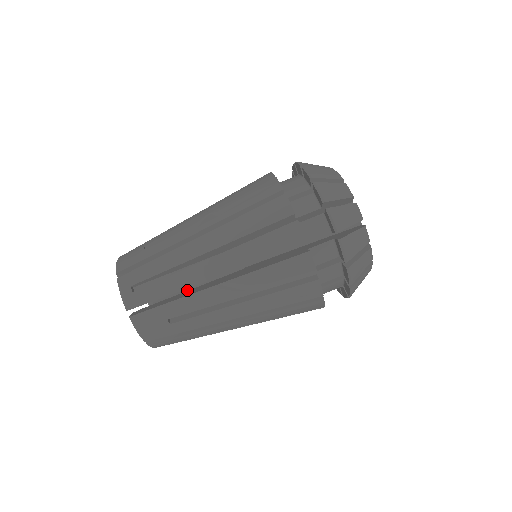
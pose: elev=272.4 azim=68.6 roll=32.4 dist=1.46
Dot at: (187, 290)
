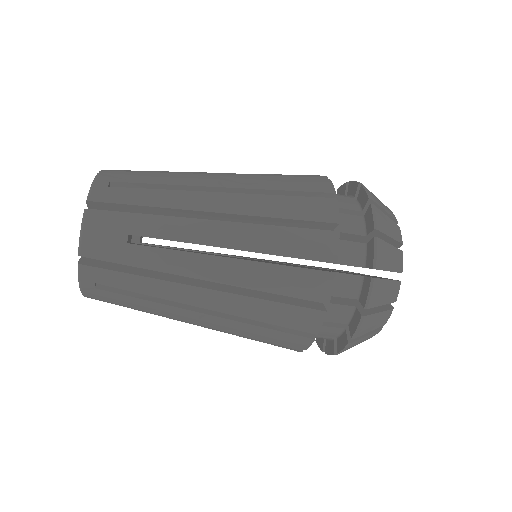
Dot at: occluded
